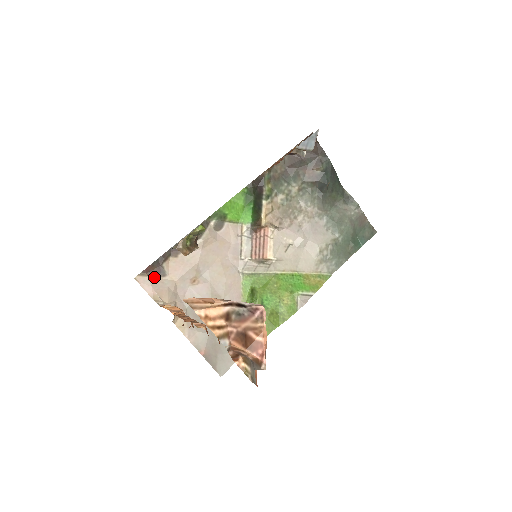
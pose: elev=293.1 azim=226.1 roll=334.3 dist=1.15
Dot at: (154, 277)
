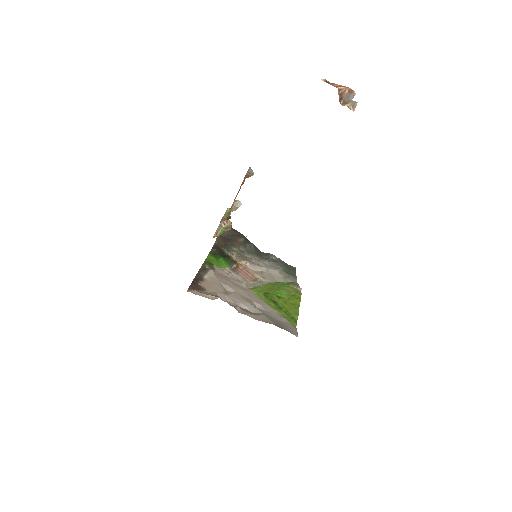
Dot at: (199, 291)
